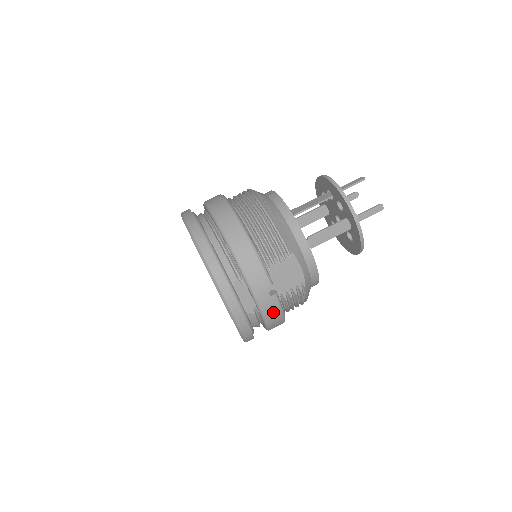
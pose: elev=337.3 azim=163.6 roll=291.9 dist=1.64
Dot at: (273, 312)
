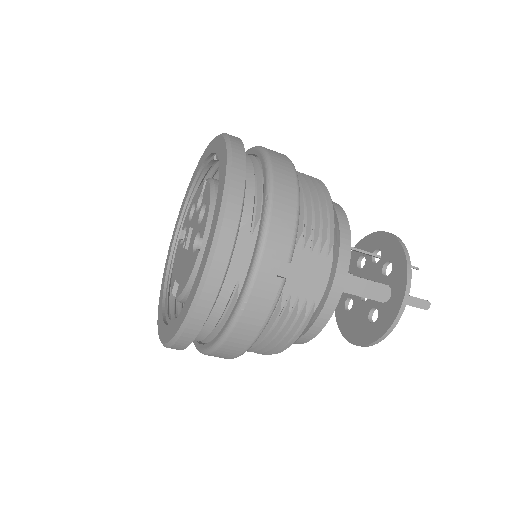
Dot at: (259, 307)
